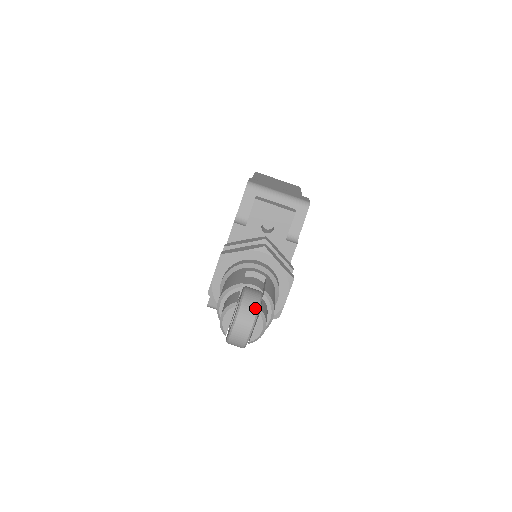
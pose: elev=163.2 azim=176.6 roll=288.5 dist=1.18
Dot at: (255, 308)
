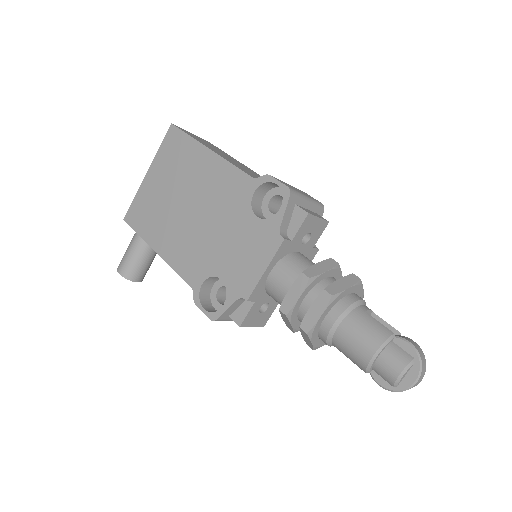
Dot at: (425, 359)
